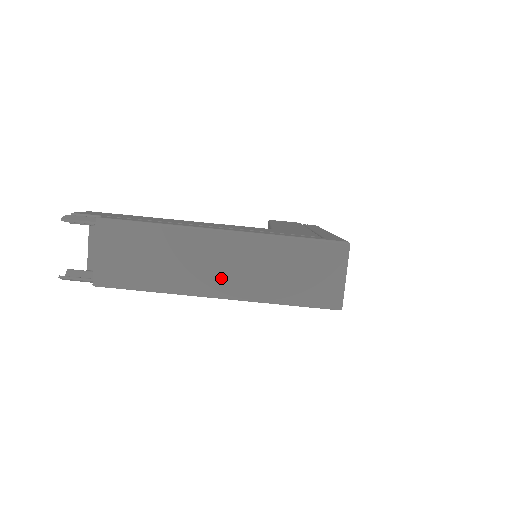
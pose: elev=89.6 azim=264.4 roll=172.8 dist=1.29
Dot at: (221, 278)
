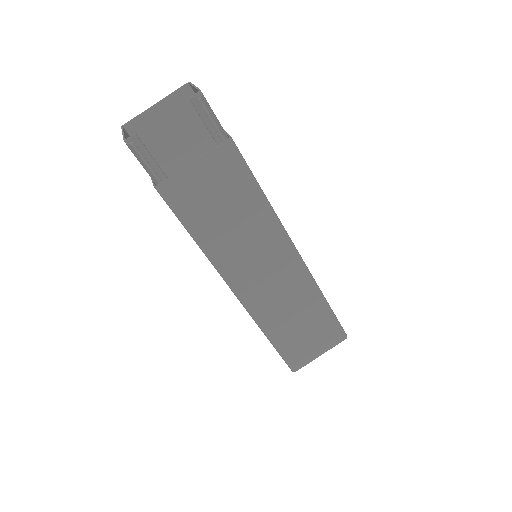
Dot at: (256, 285)
